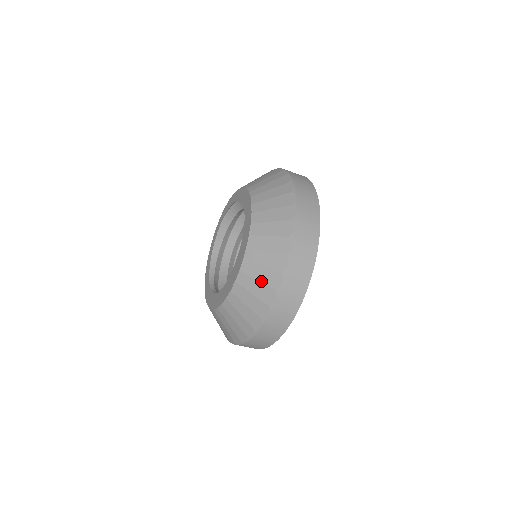
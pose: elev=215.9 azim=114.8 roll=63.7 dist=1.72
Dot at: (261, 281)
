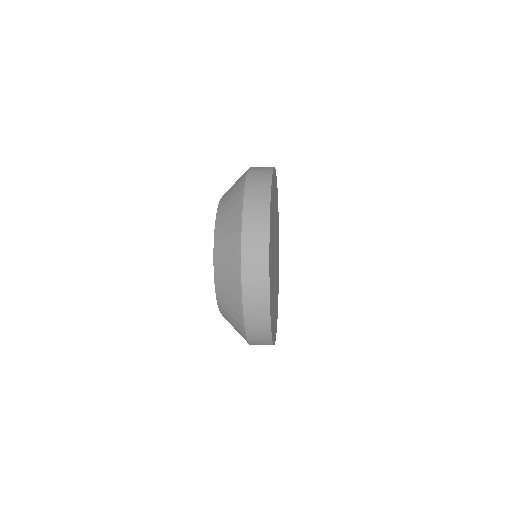
Dot at: (232, 317)
